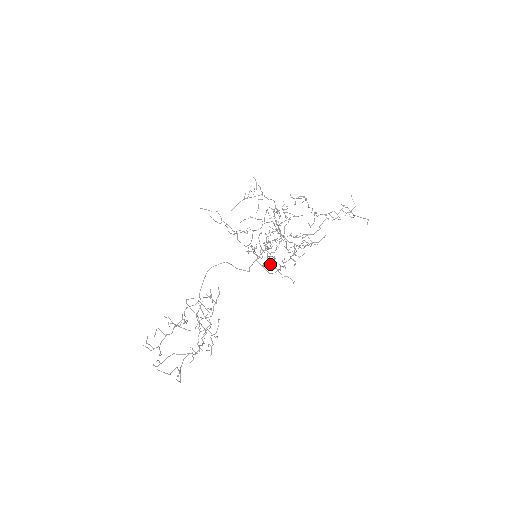
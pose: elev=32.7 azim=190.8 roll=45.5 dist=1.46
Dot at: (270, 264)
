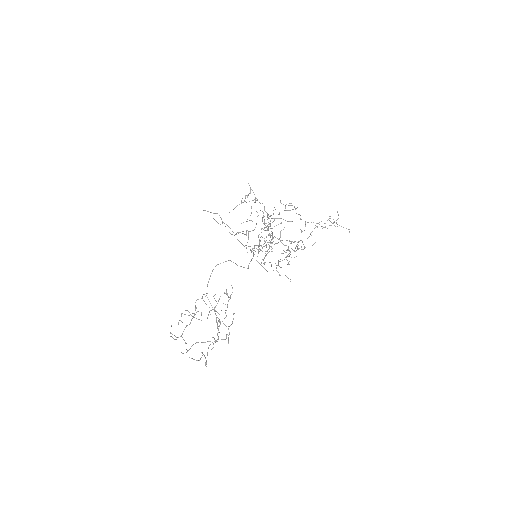
Dot at: (265, 262)
